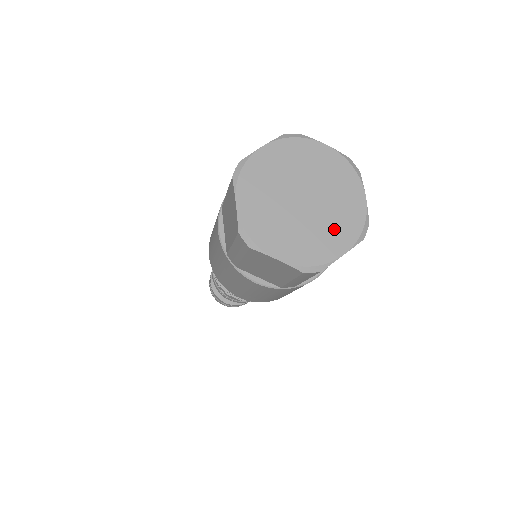
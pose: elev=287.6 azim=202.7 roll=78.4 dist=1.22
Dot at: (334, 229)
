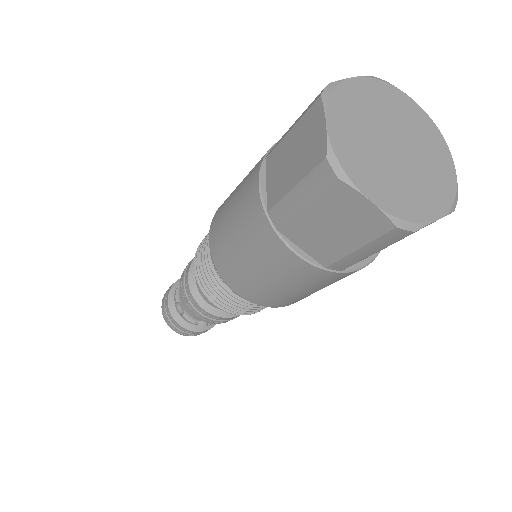
Dot at: (432, 152)
